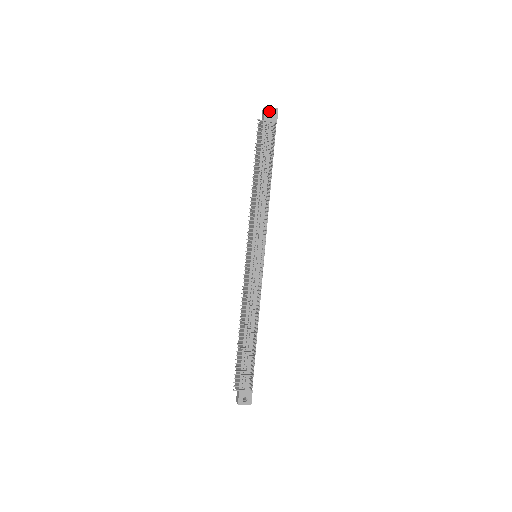
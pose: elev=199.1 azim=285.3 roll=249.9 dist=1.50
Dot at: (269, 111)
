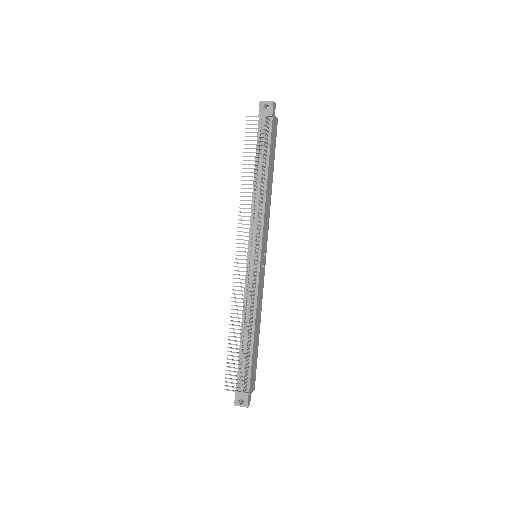
Dot at: (266, 105)
